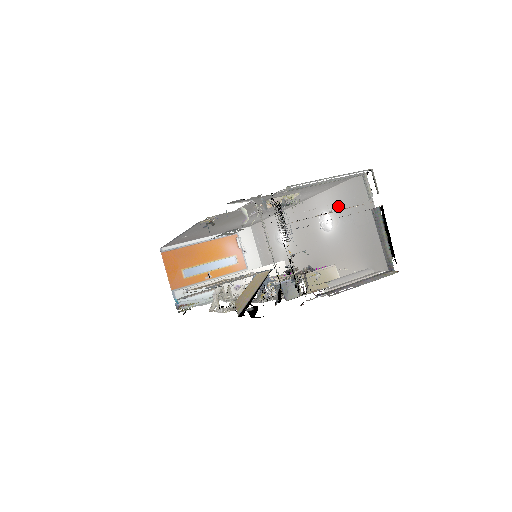
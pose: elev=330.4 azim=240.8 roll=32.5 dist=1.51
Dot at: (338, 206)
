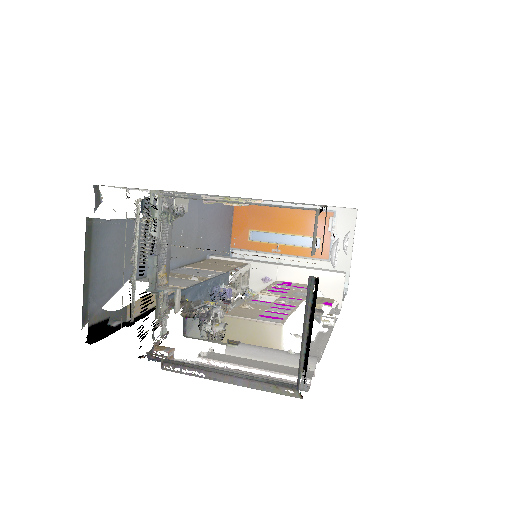
Dot at: occluded
